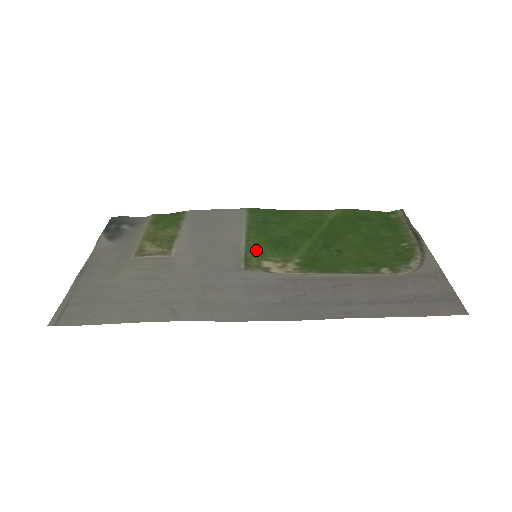
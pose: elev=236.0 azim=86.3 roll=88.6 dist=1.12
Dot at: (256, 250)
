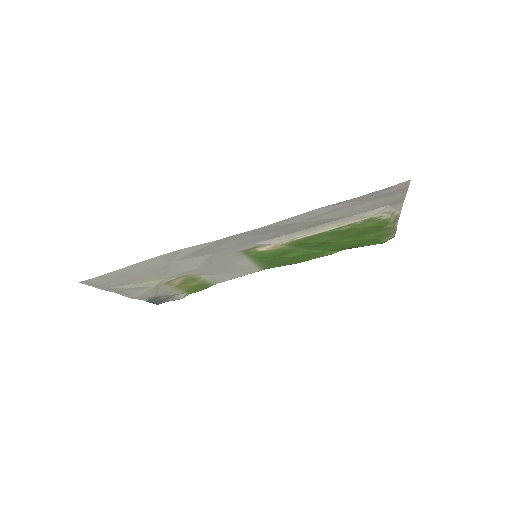
Dot at: (257, 255)
